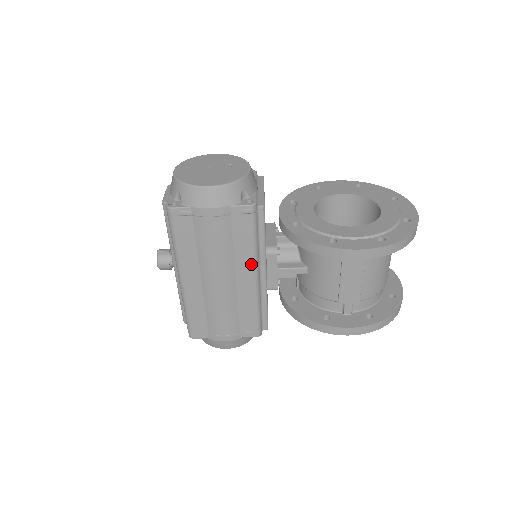
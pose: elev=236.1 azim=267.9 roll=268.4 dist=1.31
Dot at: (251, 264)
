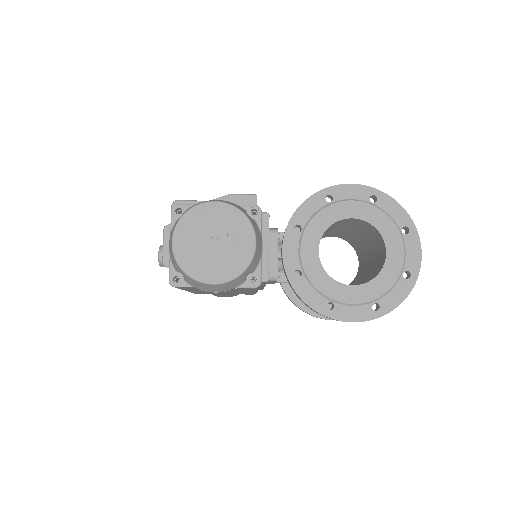
Dot at: (252, 291)
